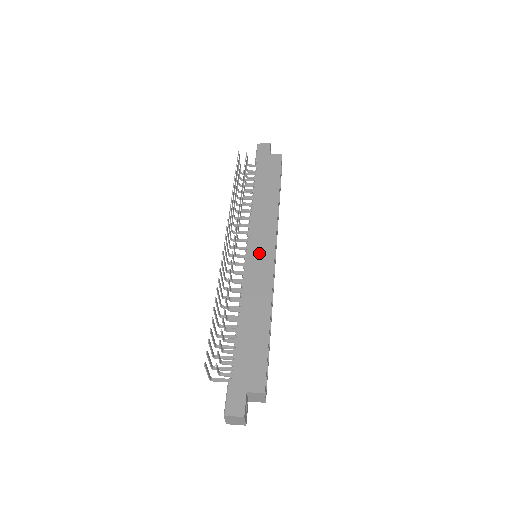
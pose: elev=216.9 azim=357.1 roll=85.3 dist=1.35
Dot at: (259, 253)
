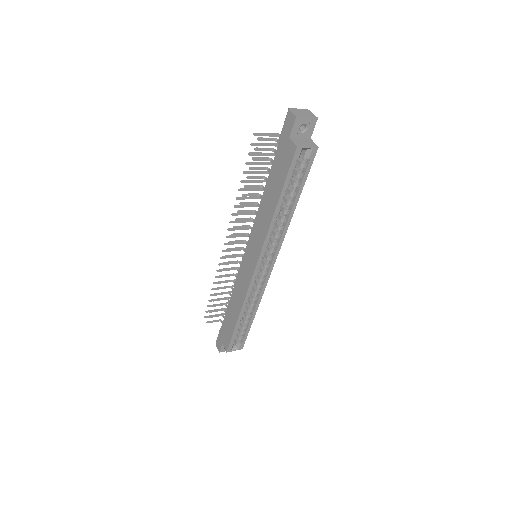
Dot at: (248, 262)
